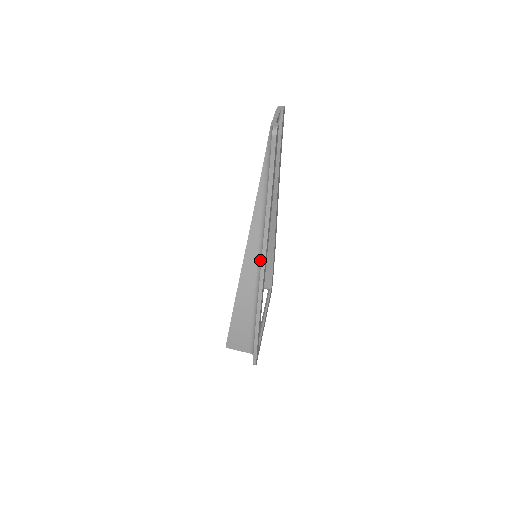
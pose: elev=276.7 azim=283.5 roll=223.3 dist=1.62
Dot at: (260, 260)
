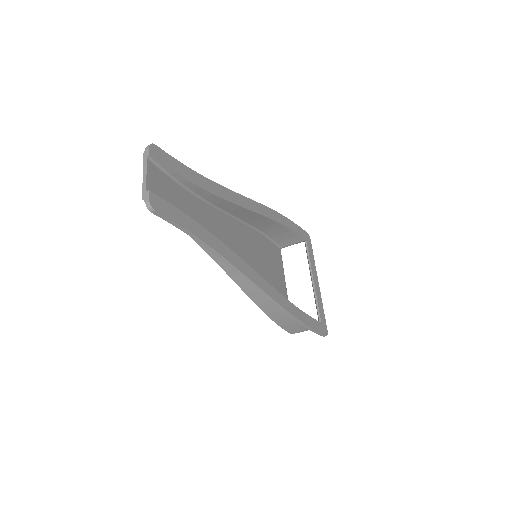
Dot at: occluded
